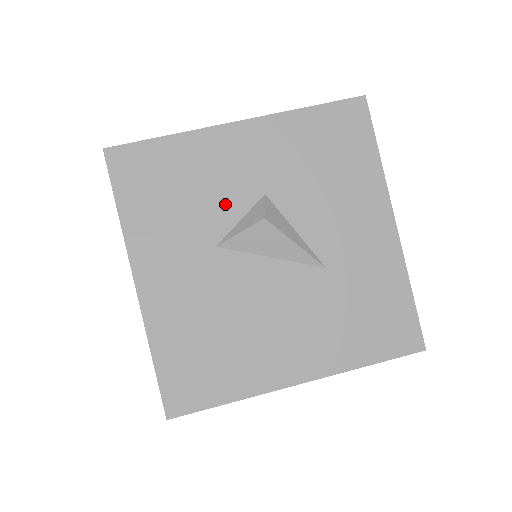
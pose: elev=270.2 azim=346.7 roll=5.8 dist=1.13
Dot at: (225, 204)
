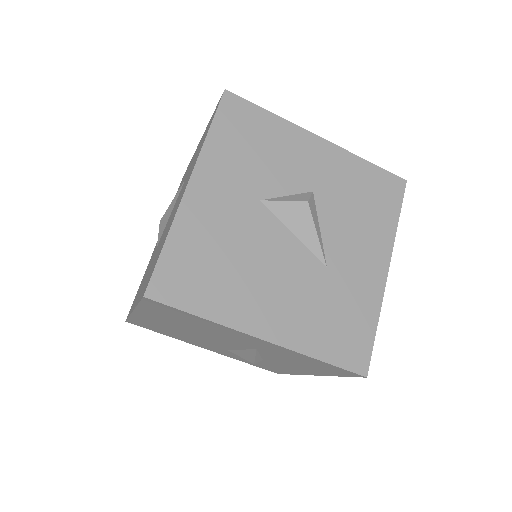
Dot at: (283, 179)
